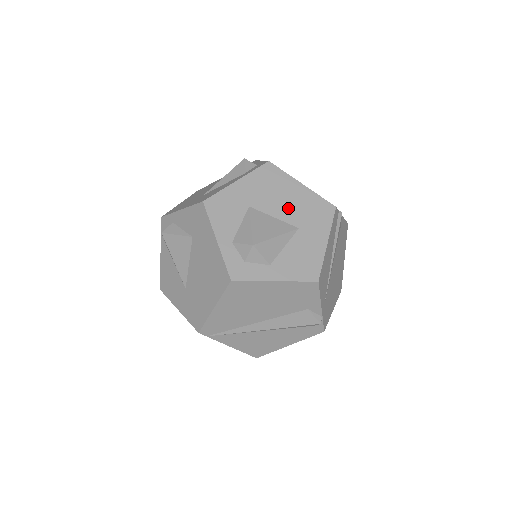
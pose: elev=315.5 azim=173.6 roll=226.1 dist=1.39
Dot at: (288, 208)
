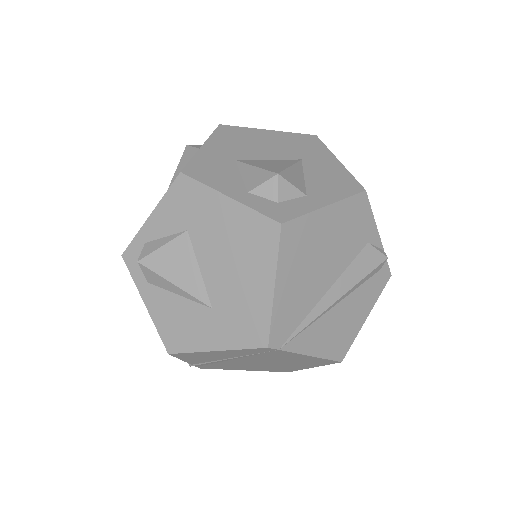
Dot at: (275, 149)
